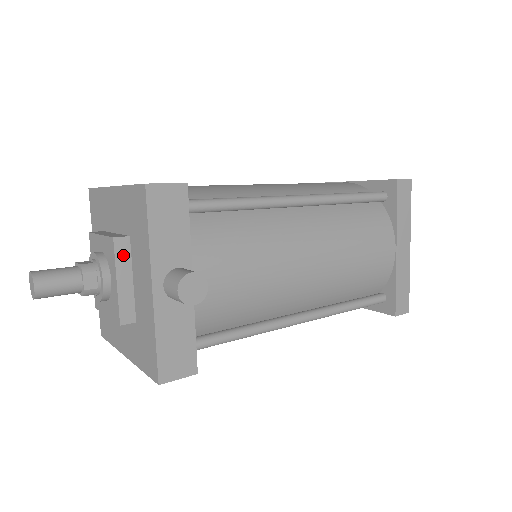
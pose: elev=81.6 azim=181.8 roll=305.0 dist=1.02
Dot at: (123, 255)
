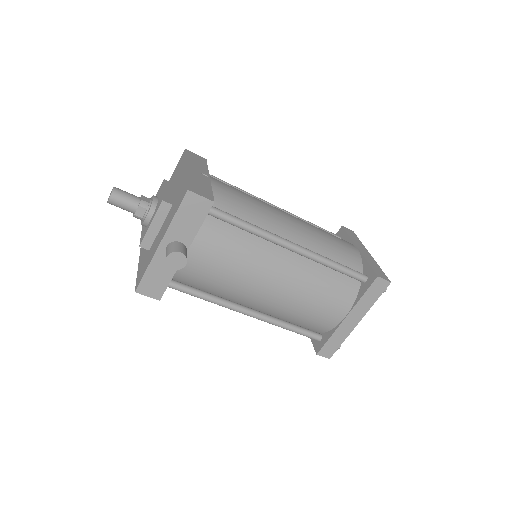
Dot at: (163, 212)
